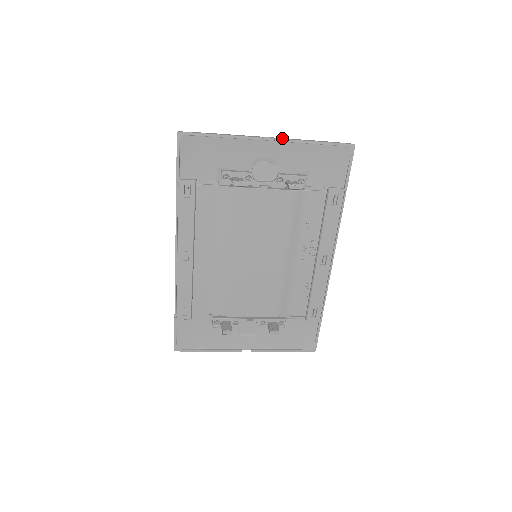
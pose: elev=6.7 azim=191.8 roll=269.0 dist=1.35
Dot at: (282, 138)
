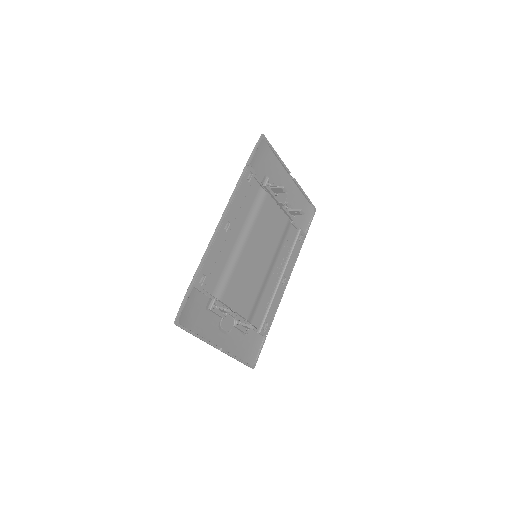
Dot at: (295, 181)
